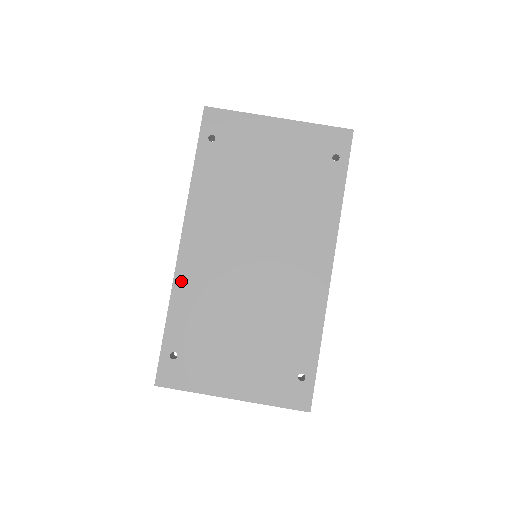
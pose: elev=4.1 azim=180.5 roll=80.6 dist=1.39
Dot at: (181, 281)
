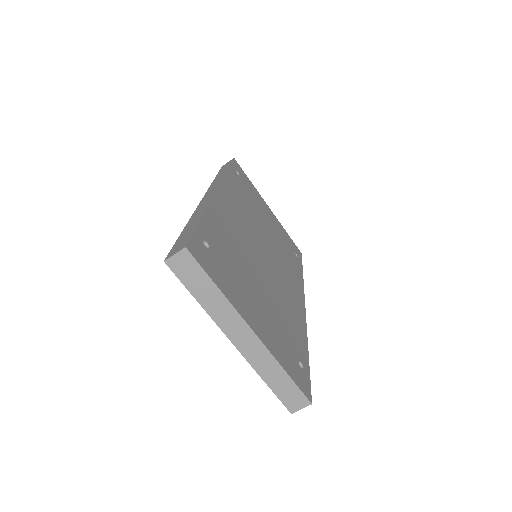
Dot at: (217, 207)
